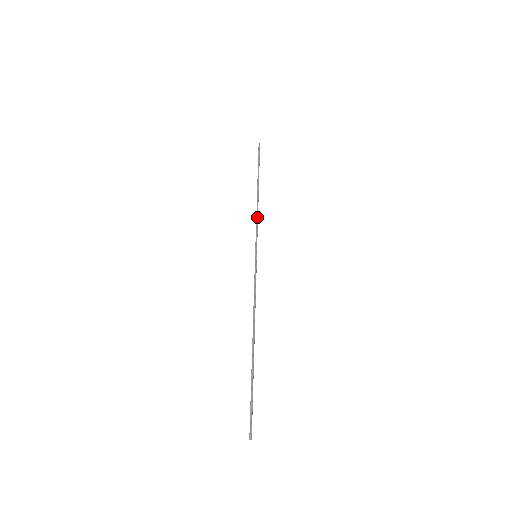
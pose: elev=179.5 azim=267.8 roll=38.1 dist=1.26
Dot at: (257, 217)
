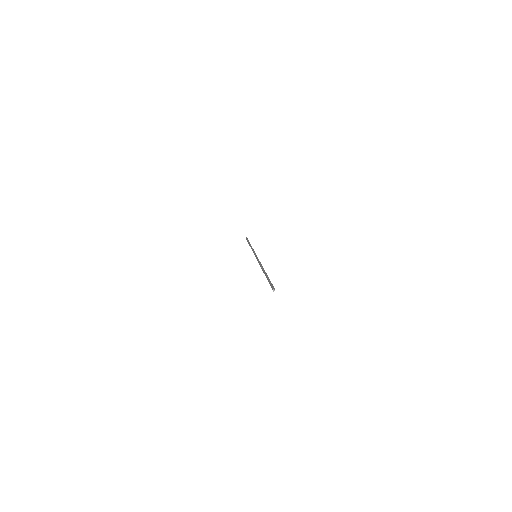
Dot at: (253, 249)
